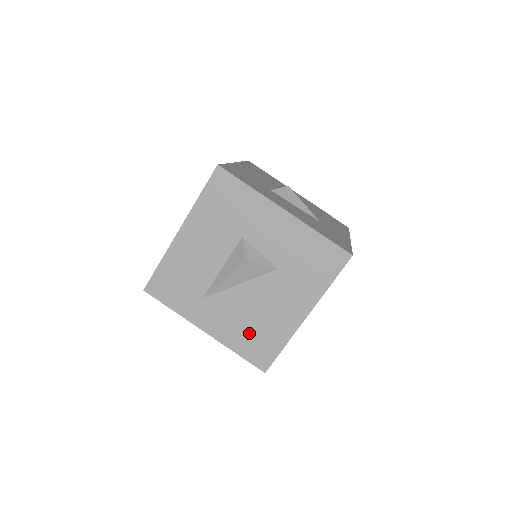
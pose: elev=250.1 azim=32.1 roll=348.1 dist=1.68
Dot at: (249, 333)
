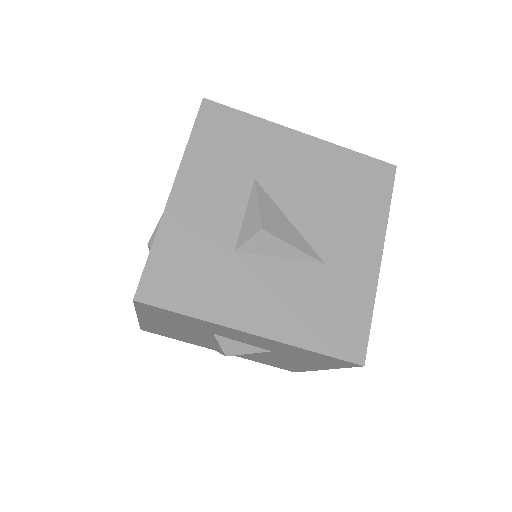
Dot at: (265, 361)
